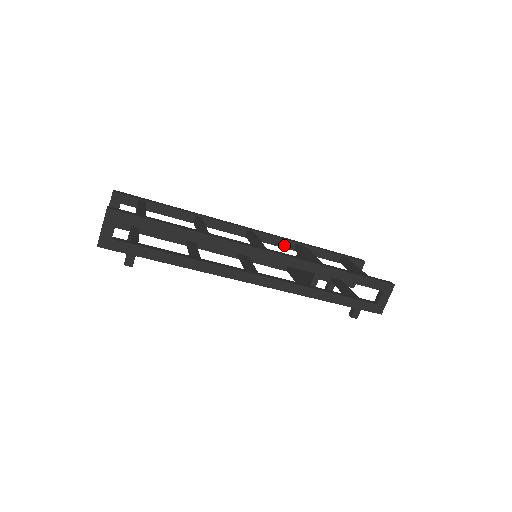
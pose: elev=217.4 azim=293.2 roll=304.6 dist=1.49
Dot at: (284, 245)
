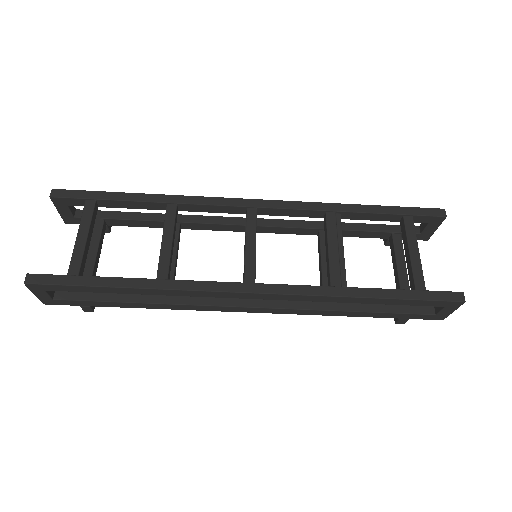
Dot at: (307, 215)
